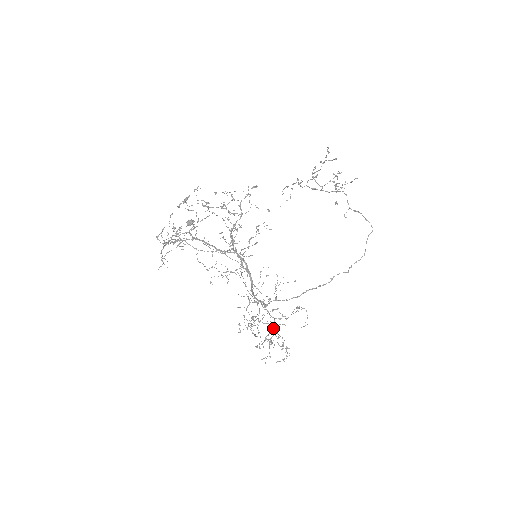
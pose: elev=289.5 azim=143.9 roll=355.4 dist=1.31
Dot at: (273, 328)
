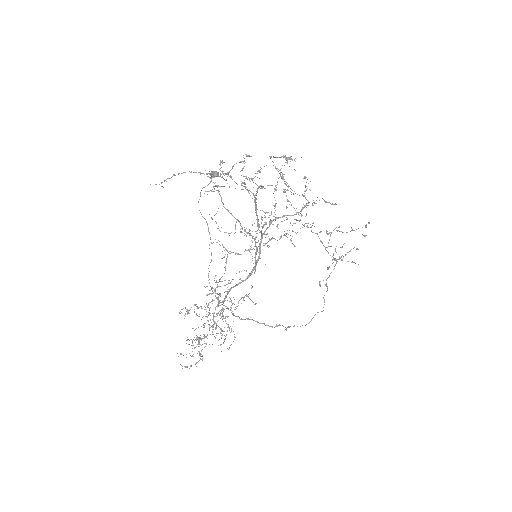
Dot at: occluded
